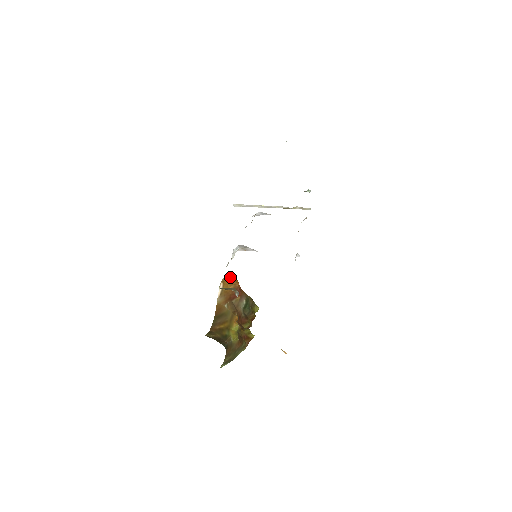
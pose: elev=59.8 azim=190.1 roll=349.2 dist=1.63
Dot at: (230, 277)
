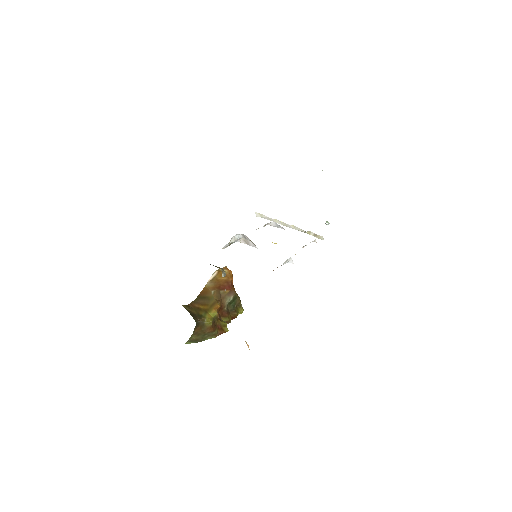
Dot at: (227, 270)
